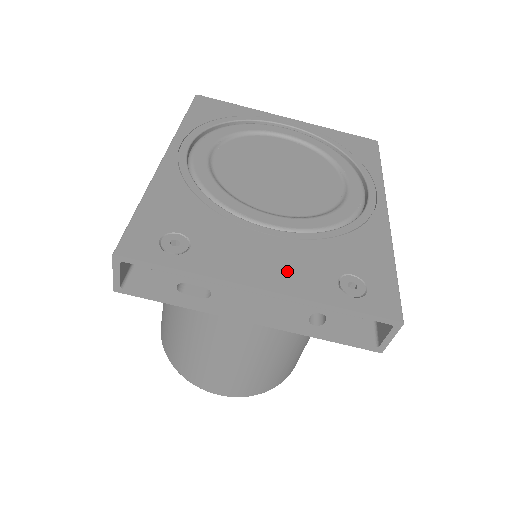
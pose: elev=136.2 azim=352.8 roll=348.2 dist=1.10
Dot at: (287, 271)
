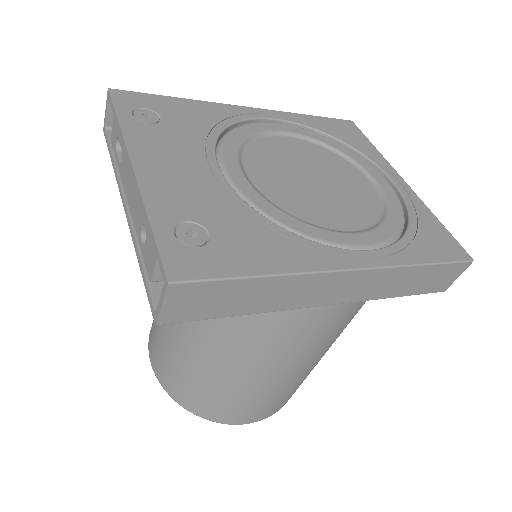
Dot at: (171, 182)
